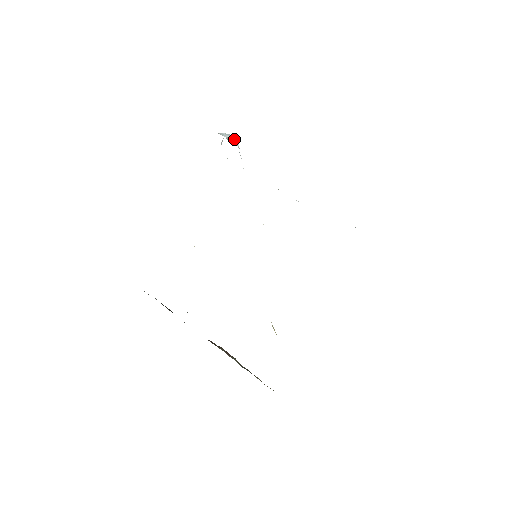
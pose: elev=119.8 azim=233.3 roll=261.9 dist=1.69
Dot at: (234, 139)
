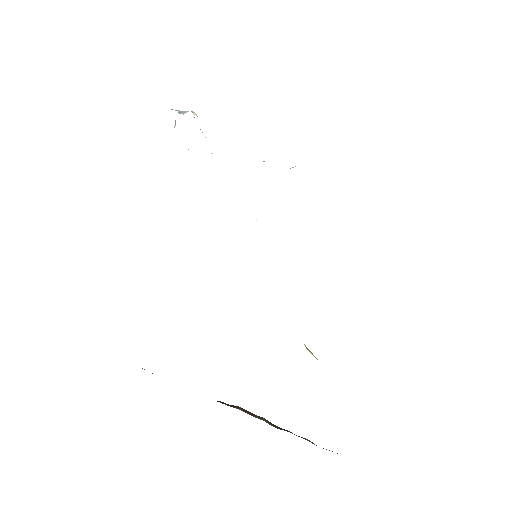
Dot at: occluded
